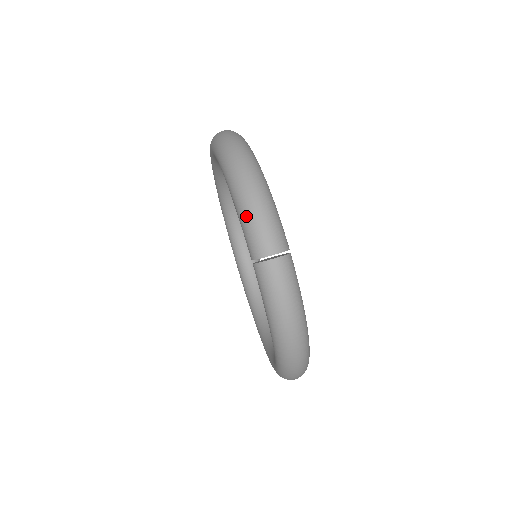
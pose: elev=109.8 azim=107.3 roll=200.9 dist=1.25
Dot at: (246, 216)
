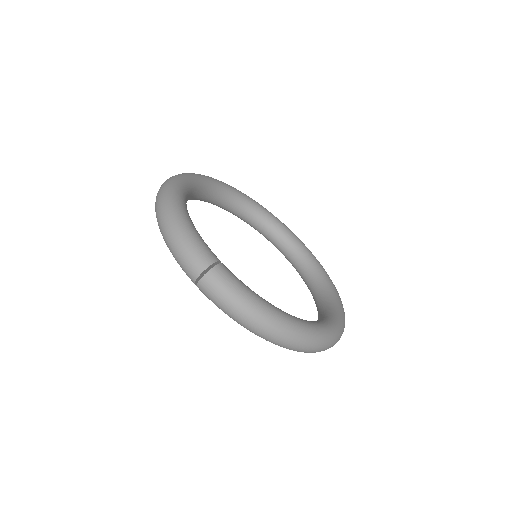
Dot at: occluded
